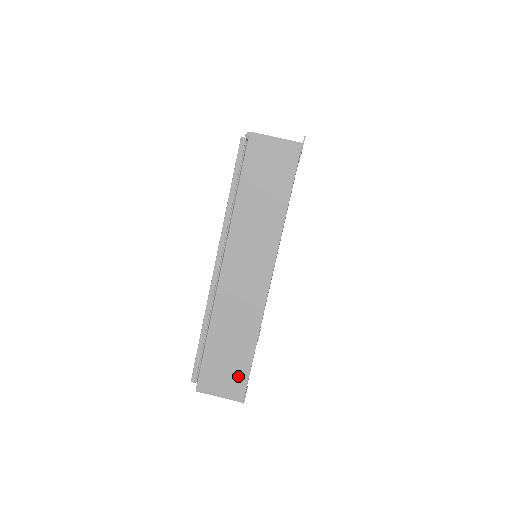
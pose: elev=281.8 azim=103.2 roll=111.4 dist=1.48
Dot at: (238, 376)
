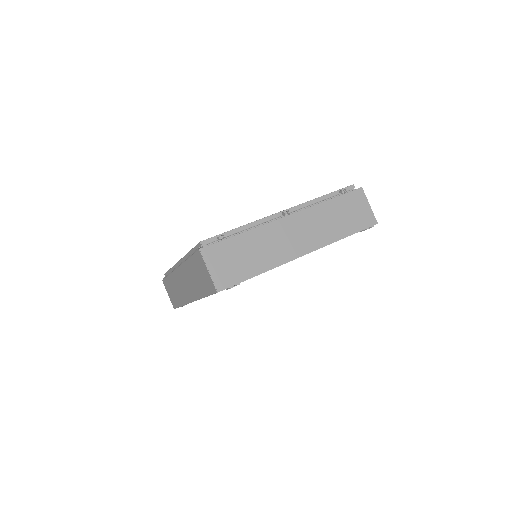
Dot at: (174, 301)
